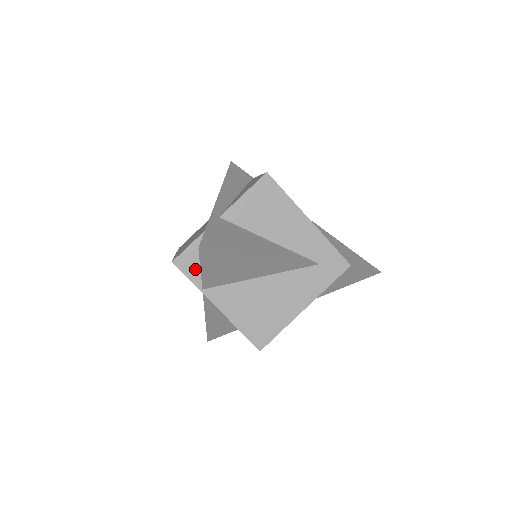
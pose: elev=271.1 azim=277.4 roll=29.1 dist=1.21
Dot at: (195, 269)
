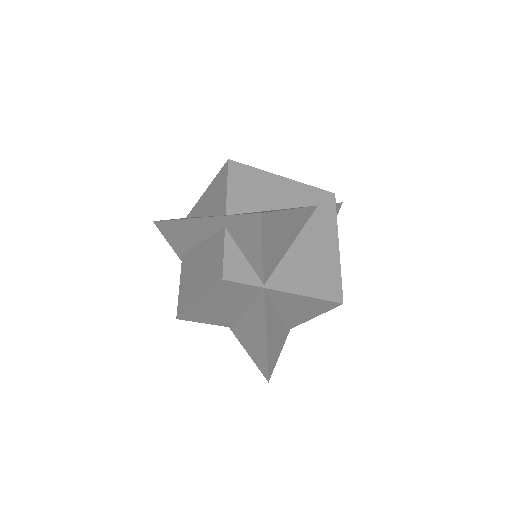
Dot at: (244, 272)
